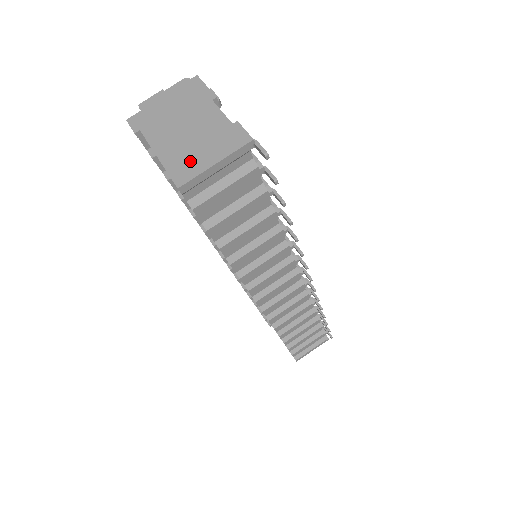
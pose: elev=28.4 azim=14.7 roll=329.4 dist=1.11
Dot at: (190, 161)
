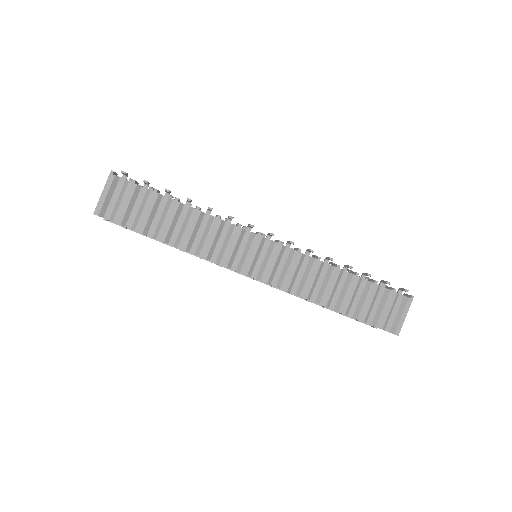
Dot at: occluded
